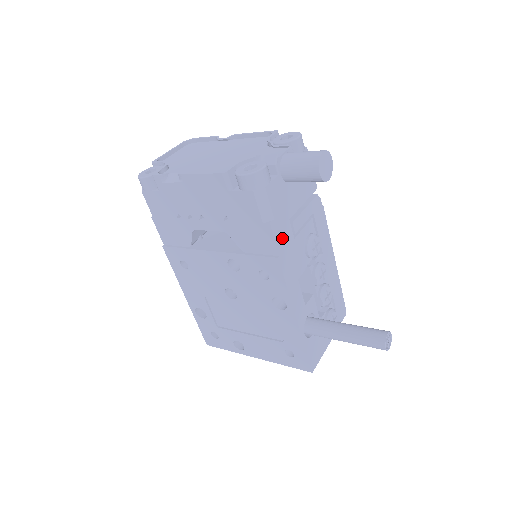
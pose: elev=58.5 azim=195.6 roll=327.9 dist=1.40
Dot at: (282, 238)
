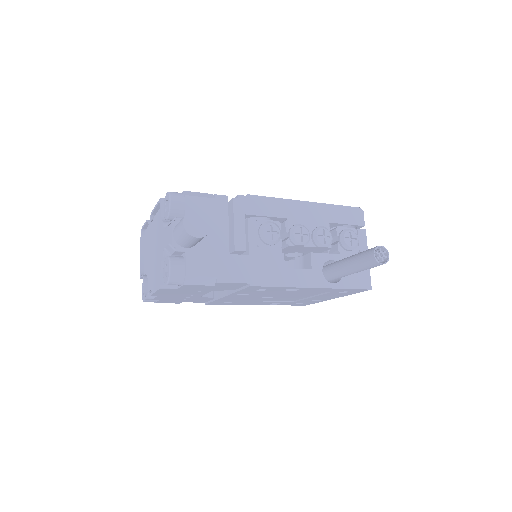
Dot at: (238, 272)
